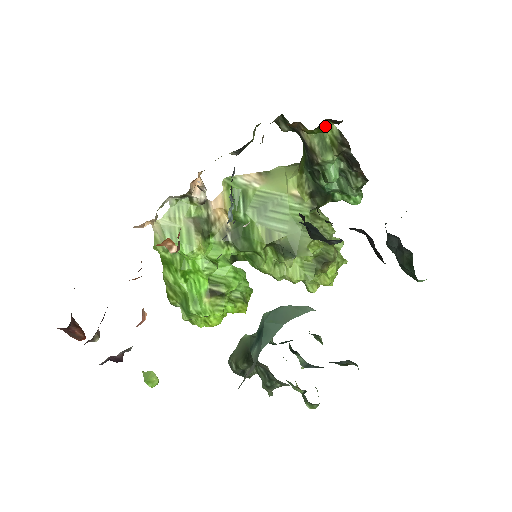
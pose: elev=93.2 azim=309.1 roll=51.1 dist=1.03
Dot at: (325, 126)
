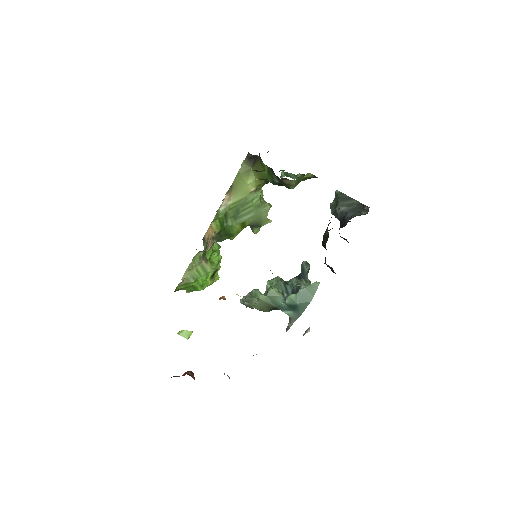
Dot at: occluded
